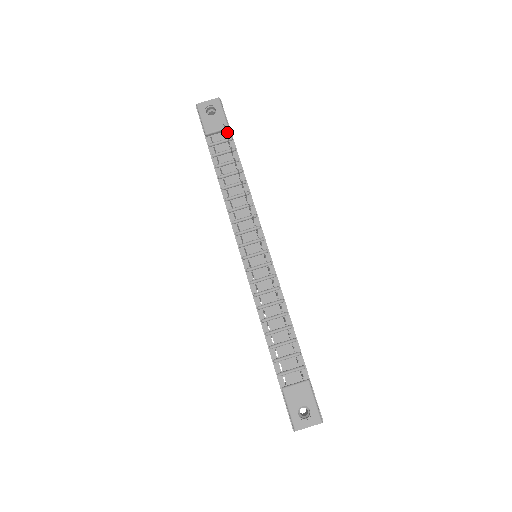
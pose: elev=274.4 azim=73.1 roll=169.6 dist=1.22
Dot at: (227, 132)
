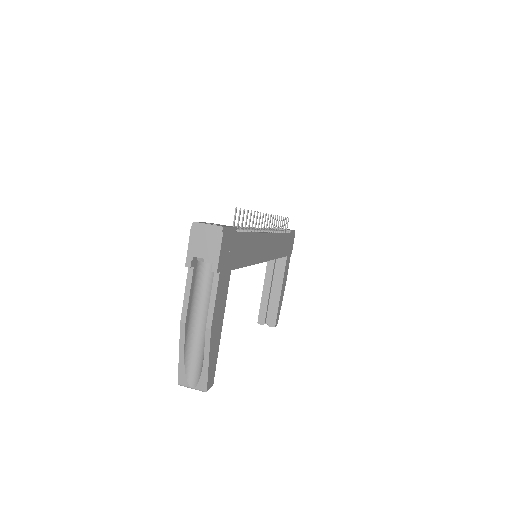
Dot at: occluded
